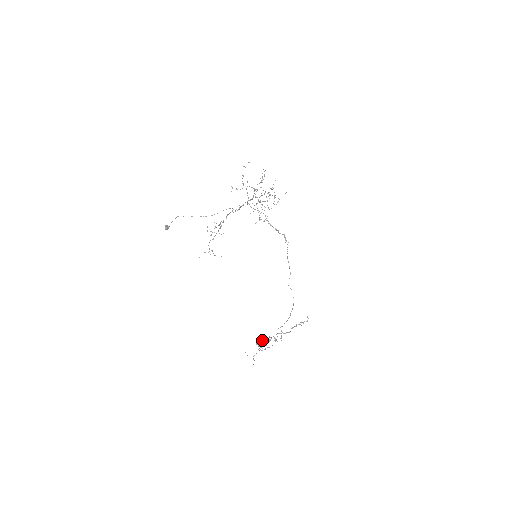
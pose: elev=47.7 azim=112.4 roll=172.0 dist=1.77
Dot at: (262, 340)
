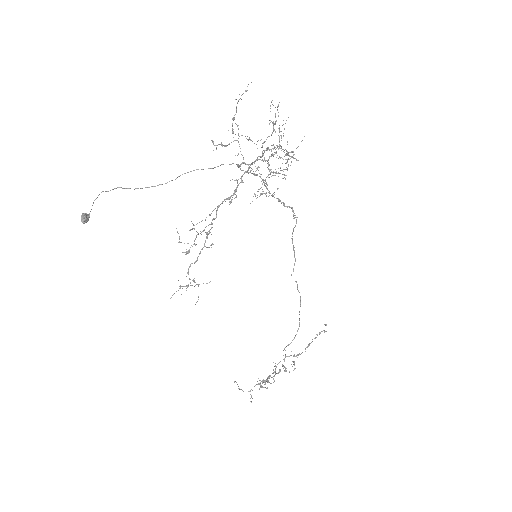
Dot at: (268, 377)
